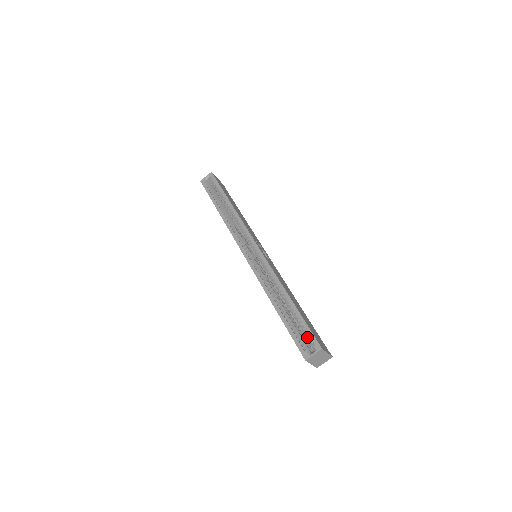
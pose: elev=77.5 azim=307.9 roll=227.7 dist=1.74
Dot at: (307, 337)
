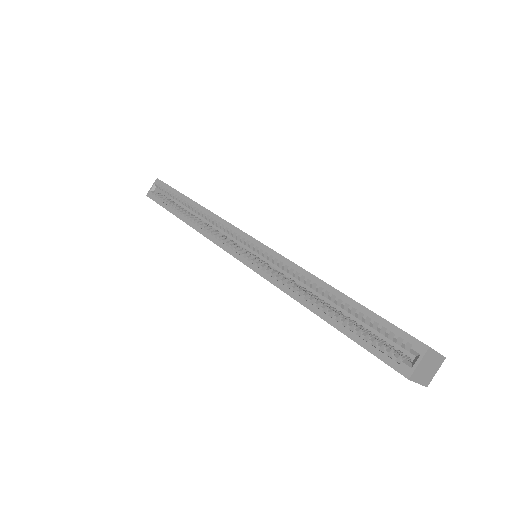
Dot at: (390, 339)
